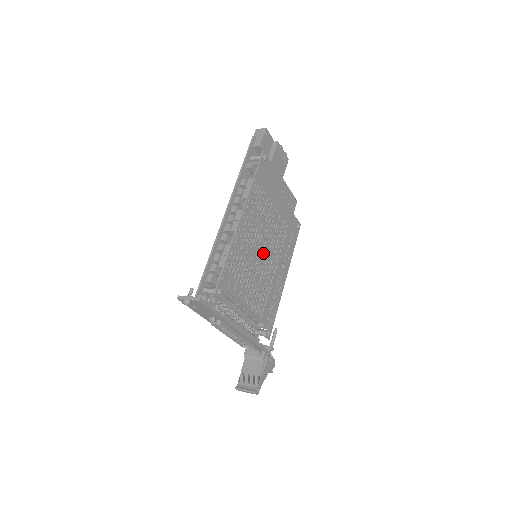
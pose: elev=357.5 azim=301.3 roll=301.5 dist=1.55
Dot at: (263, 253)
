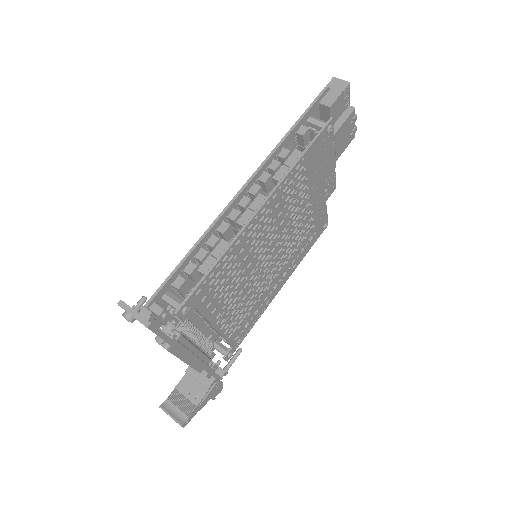
Dot at: (267, 258)
